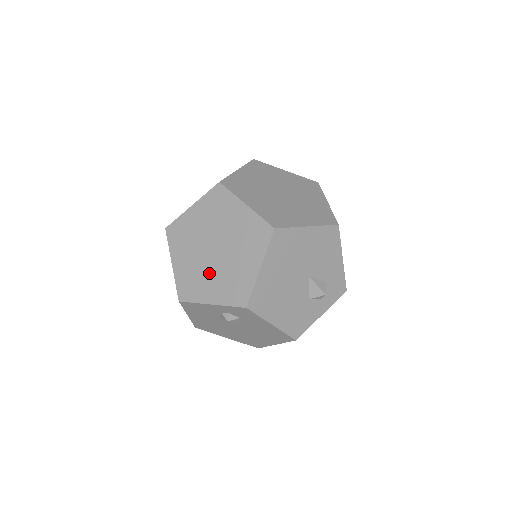
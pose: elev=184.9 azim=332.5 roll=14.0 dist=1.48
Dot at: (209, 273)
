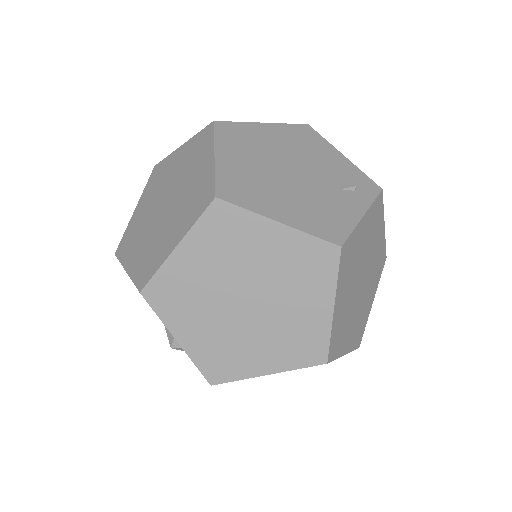
Dot at: (211, 313)
